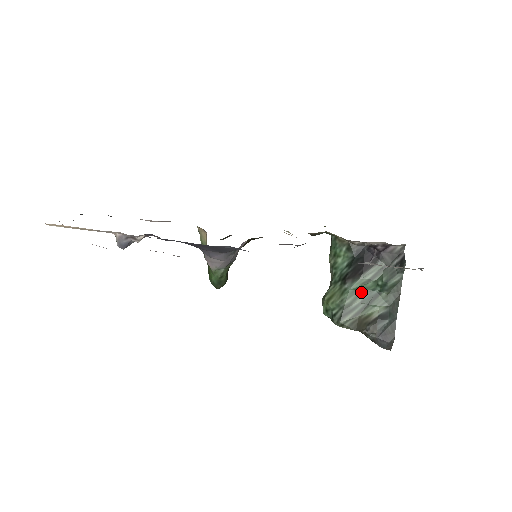
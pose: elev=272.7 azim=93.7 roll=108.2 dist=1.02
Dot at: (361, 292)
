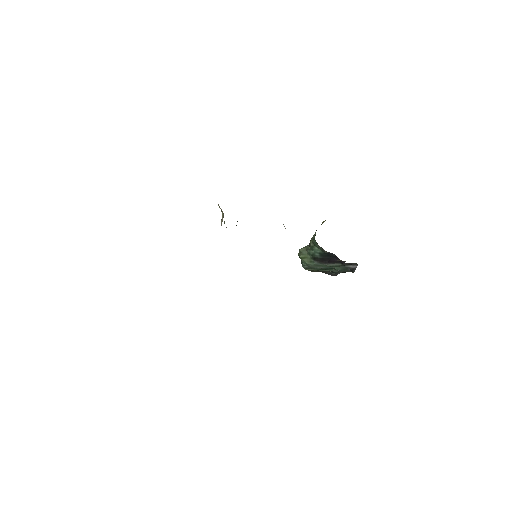
Dot at: (323, 266)
